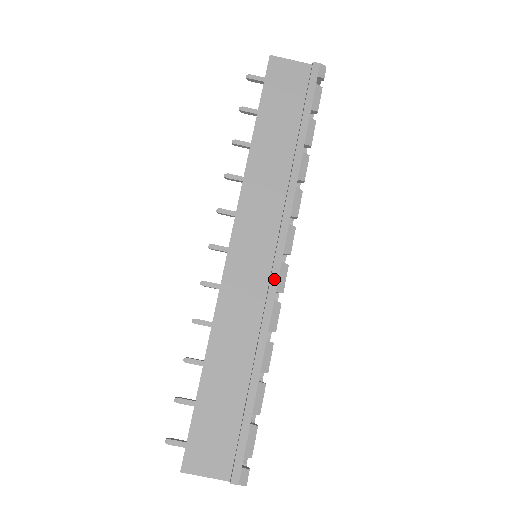
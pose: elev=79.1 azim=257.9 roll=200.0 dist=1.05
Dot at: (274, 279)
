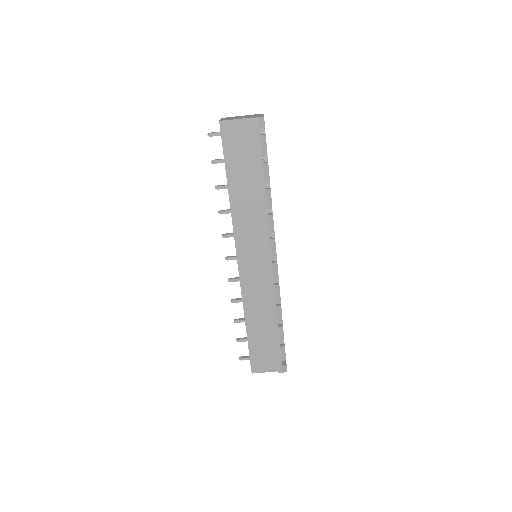
Dot at: (271, 274)
